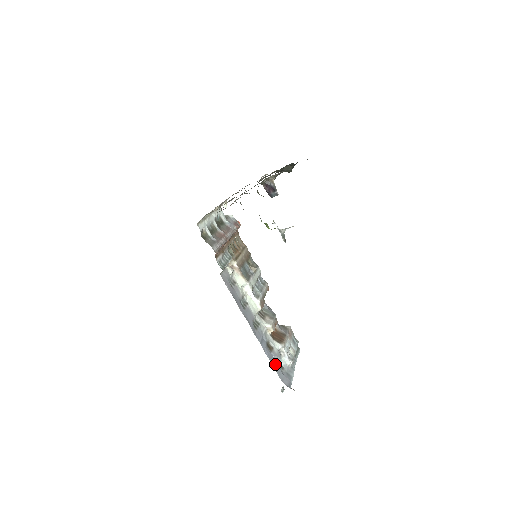
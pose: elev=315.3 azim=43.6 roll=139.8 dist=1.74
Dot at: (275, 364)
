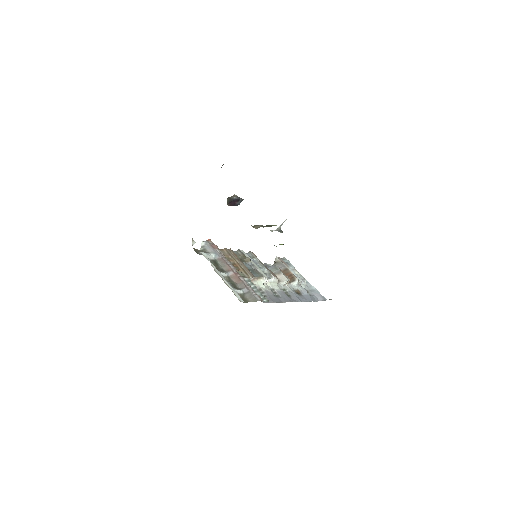
Dot at: (310, 298)
